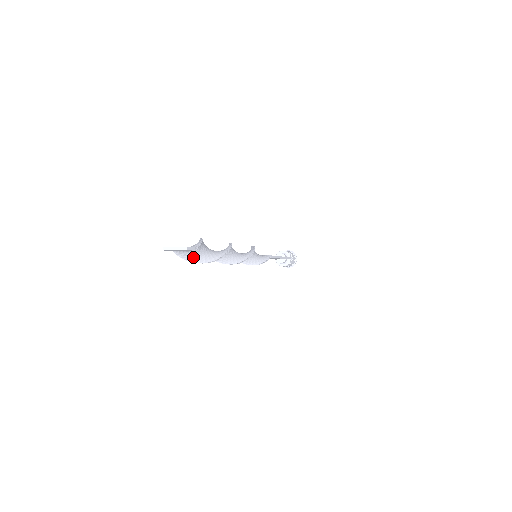
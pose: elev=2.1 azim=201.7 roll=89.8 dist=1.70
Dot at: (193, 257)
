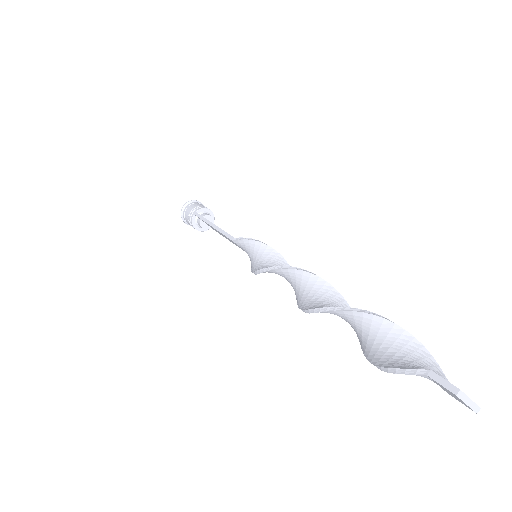
Dot at: (394, 366)
